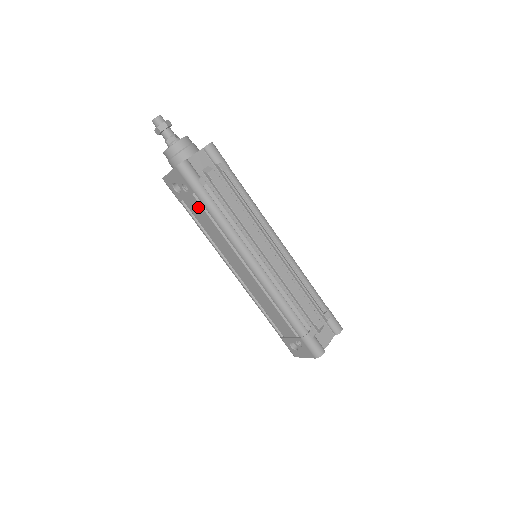
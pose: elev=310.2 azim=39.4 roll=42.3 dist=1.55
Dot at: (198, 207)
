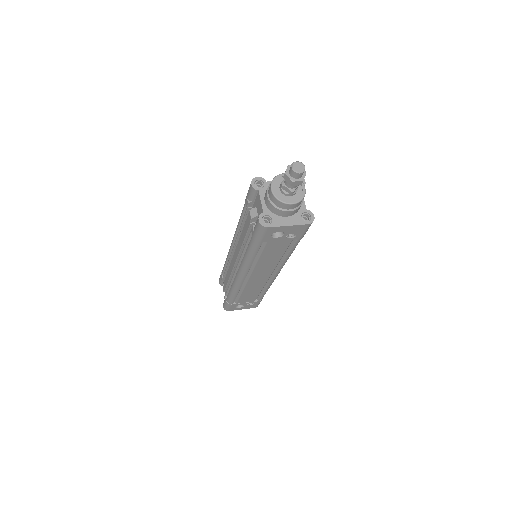
Dot at: (283, 246)
